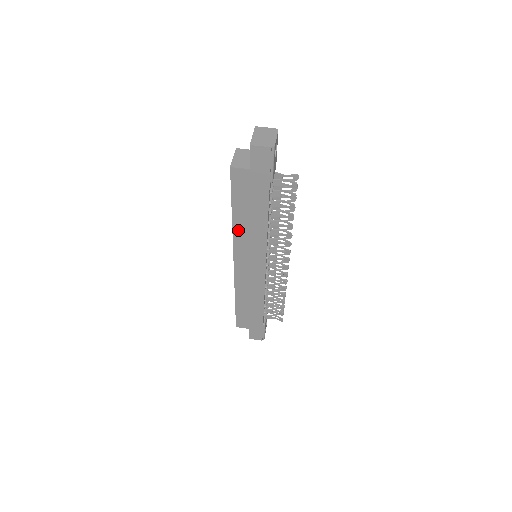
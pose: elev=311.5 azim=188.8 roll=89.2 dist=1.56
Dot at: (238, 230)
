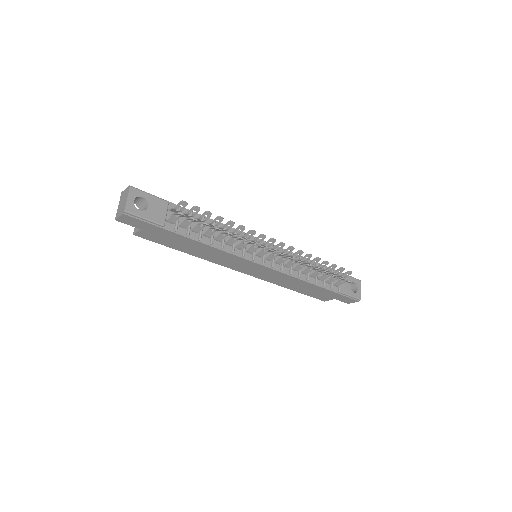
Dot at: (205, 257)
